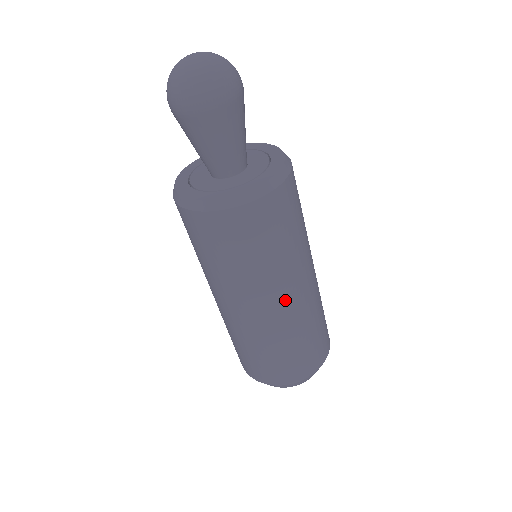
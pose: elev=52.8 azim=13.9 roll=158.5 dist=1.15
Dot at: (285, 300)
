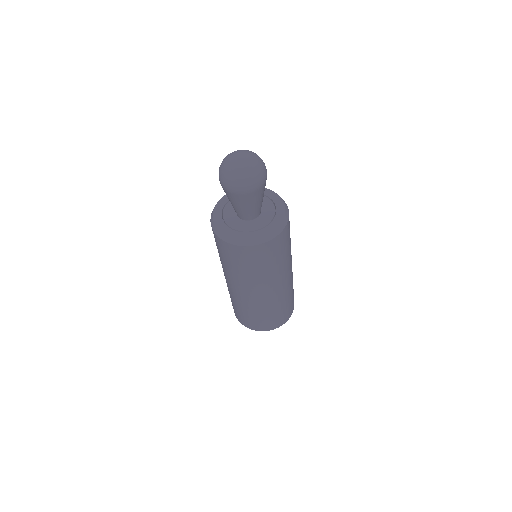
Dot at: (264, 292)
